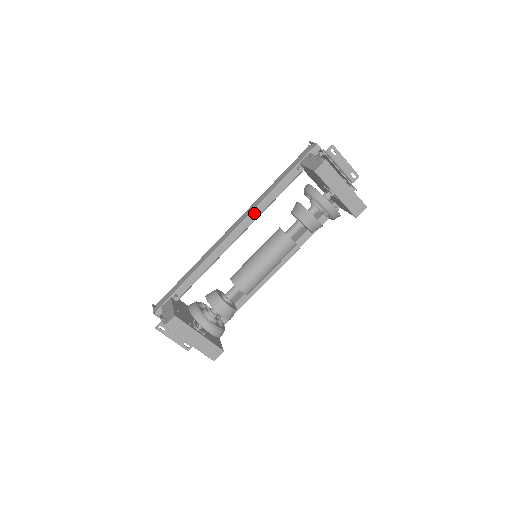
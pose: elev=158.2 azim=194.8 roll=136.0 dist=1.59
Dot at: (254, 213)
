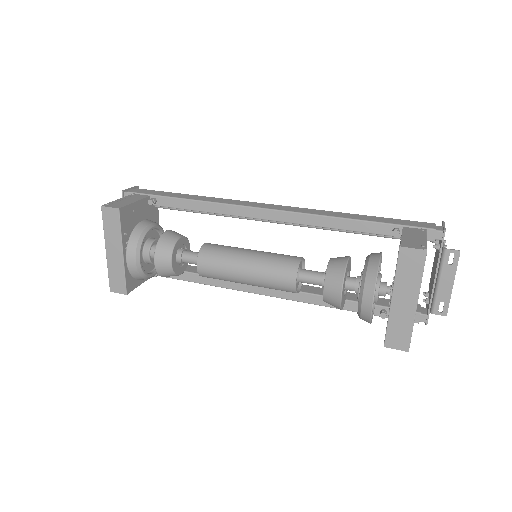
Dot at: (303, 217)
